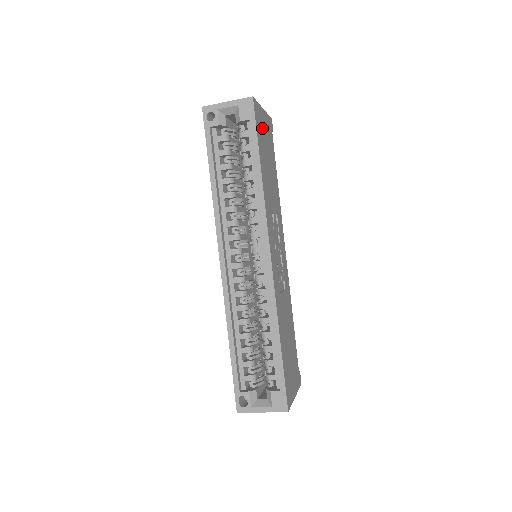
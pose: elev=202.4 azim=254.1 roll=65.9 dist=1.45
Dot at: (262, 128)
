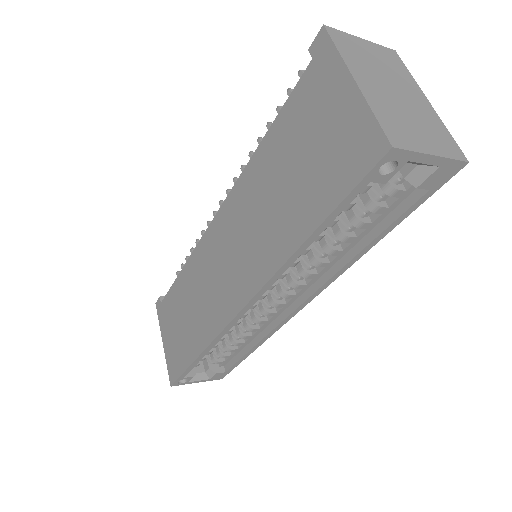
Dot at: occluded
